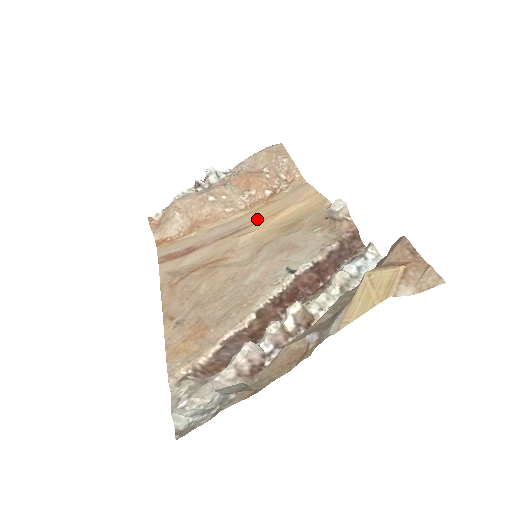
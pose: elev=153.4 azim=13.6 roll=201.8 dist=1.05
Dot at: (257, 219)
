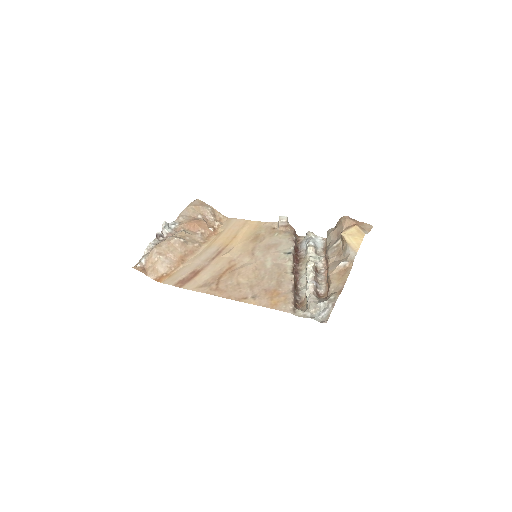
Dot at: (225, 243)
